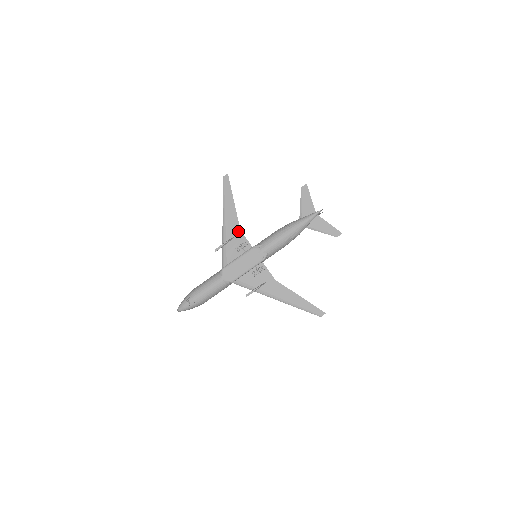
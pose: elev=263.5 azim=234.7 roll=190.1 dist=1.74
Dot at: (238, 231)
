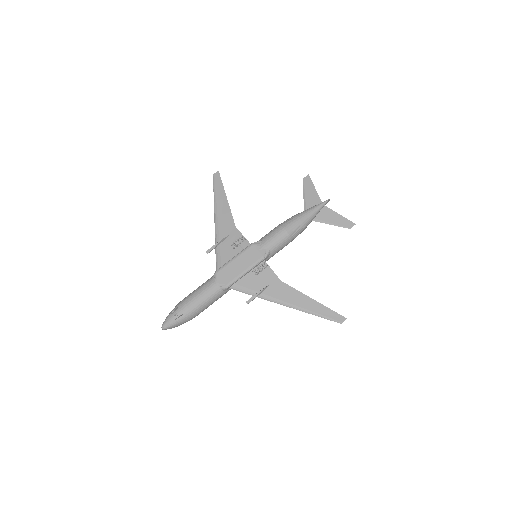
Dot at: (233, 229)
